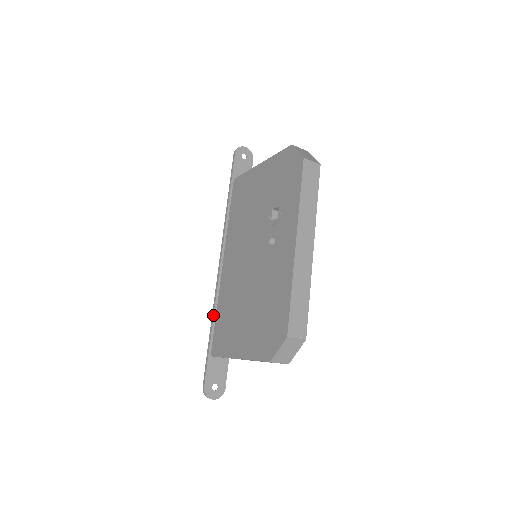
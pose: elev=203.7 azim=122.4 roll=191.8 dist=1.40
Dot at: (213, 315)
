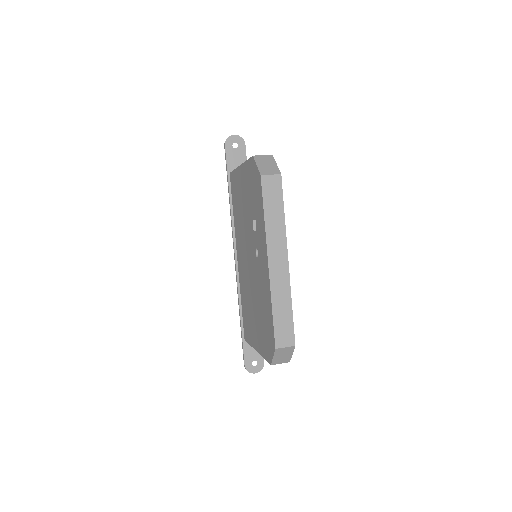
Dot at: (239, 305)
